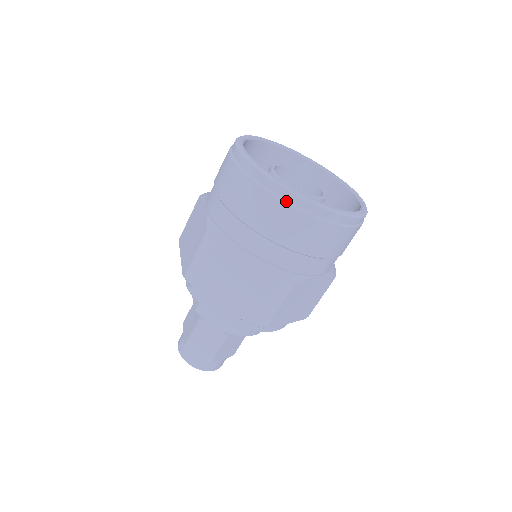
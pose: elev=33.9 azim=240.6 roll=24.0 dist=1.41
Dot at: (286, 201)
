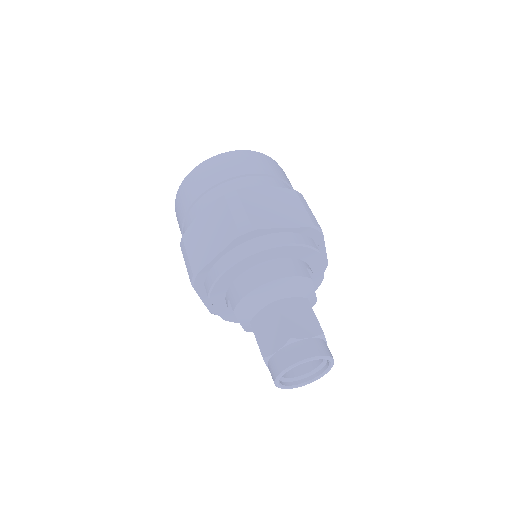
Dot at: (191, 176)
